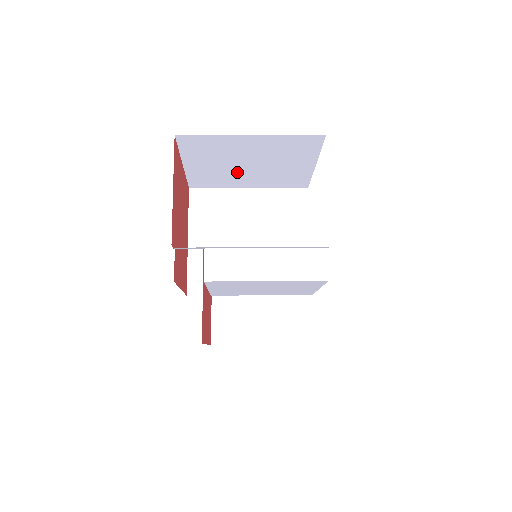
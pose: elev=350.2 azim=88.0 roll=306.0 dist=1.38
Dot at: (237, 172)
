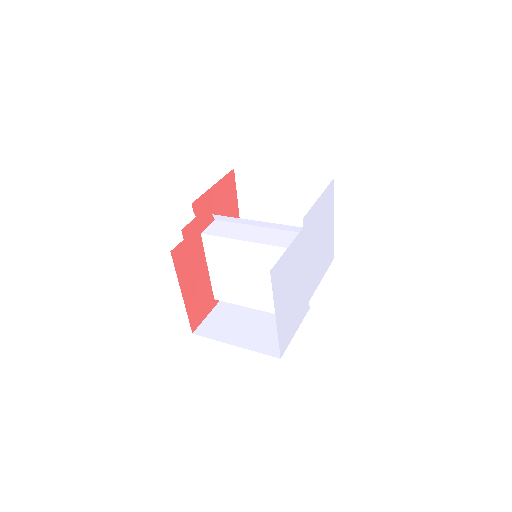
Dot at: occluded
